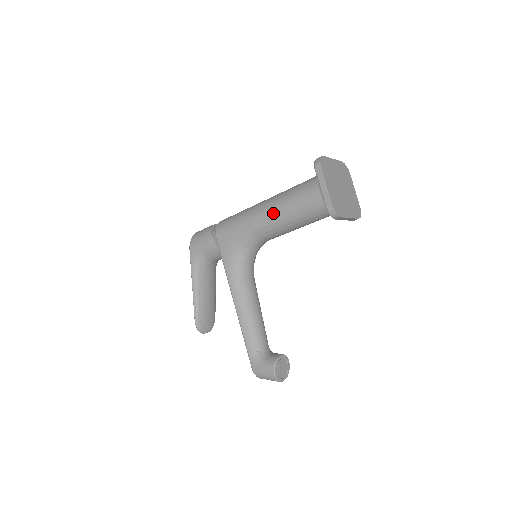
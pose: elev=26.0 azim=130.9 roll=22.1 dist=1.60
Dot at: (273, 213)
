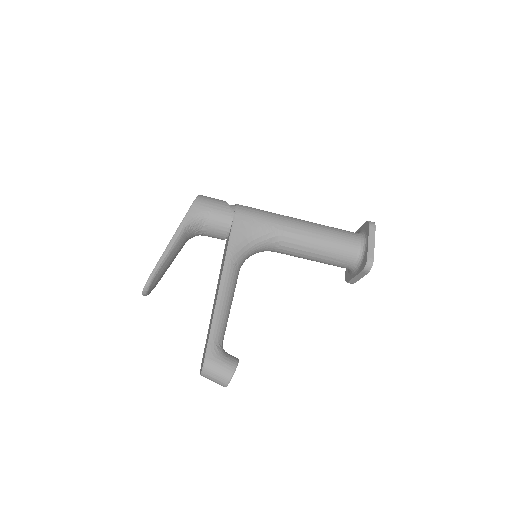
Dot at: (310, 233)
